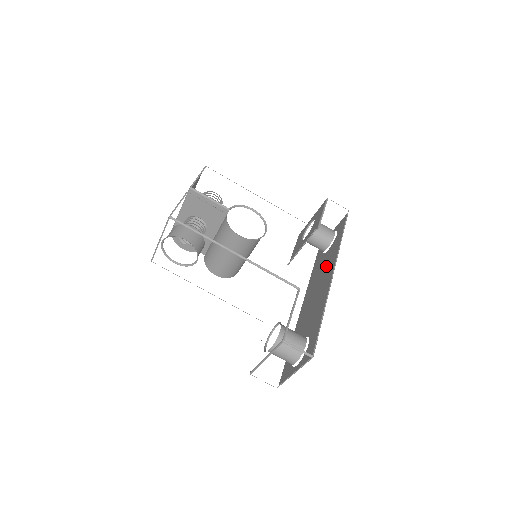
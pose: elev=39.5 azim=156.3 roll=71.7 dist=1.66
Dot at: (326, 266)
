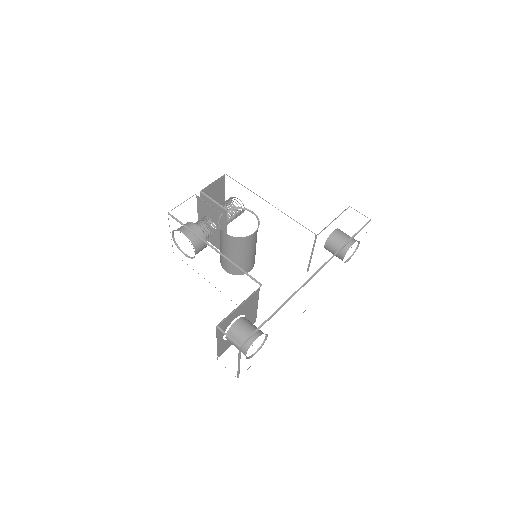
Dot at: occluded
